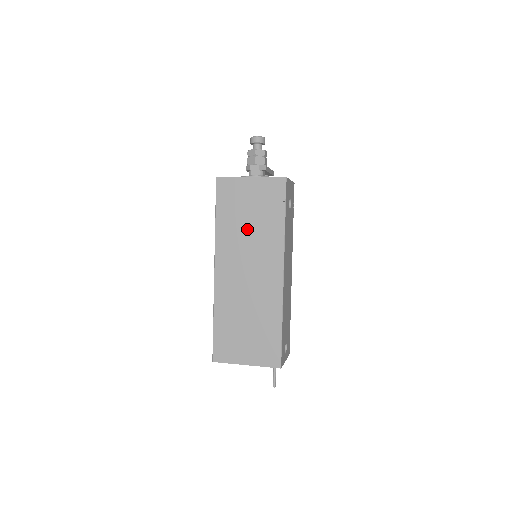
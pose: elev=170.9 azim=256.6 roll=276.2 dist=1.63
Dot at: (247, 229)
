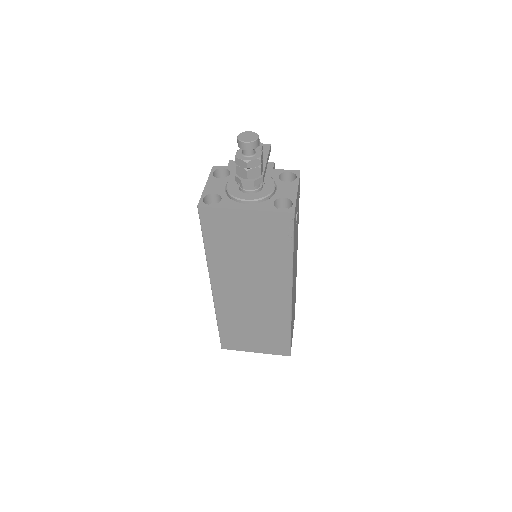
Dot at: (246, 259)
